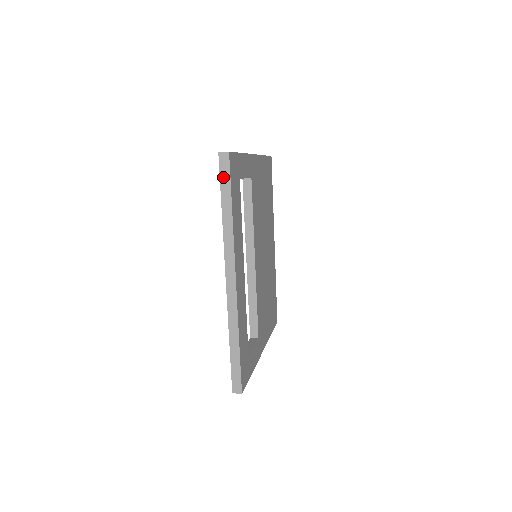
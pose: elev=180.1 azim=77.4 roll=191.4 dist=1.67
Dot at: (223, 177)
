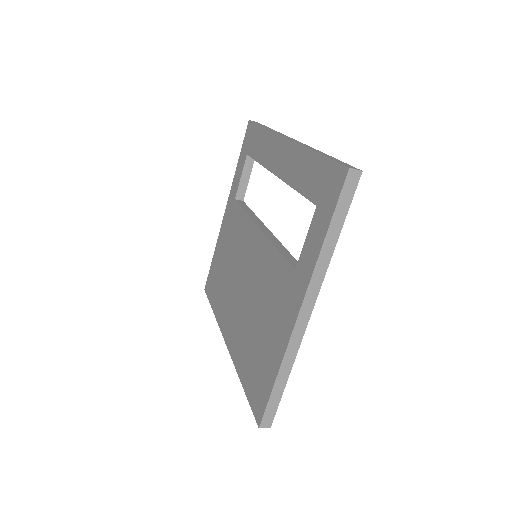
Dot at: (257, 123)
